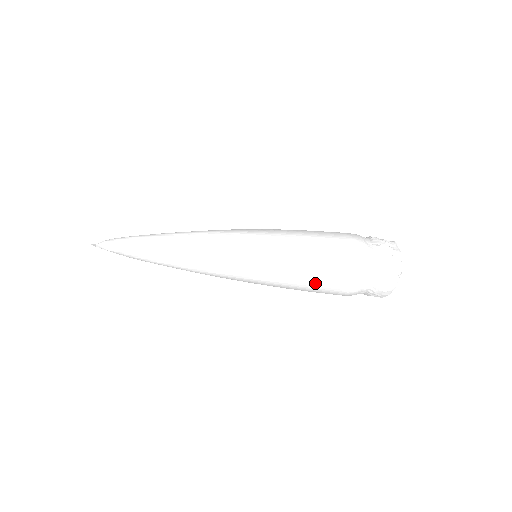
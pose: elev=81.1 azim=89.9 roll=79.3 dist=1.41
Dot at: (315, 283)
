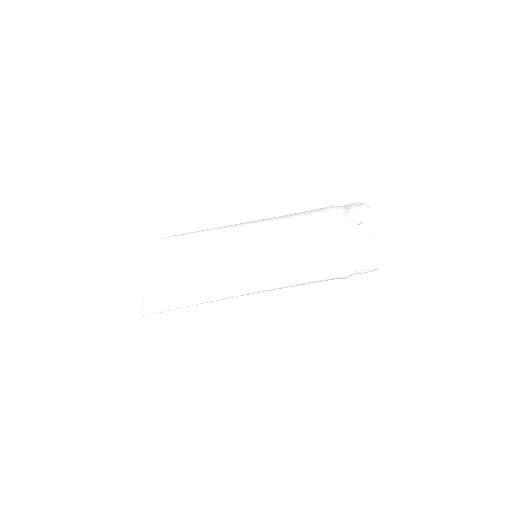
Dot at: occluded
